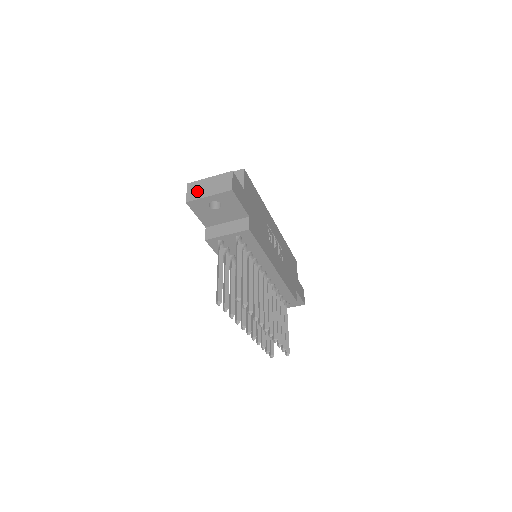
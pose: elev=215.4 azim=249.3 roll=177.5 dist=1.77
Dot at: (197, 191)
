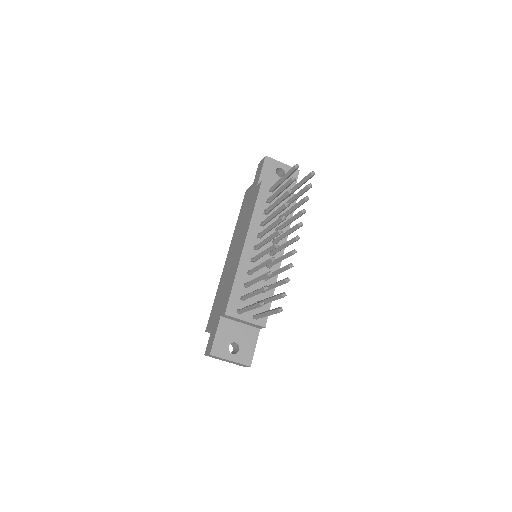
Dot at: occluded
